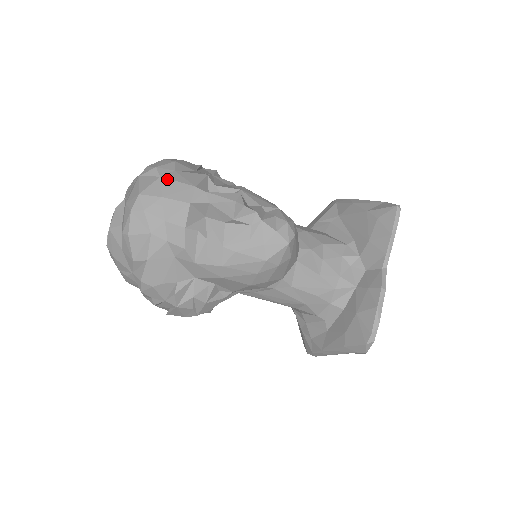
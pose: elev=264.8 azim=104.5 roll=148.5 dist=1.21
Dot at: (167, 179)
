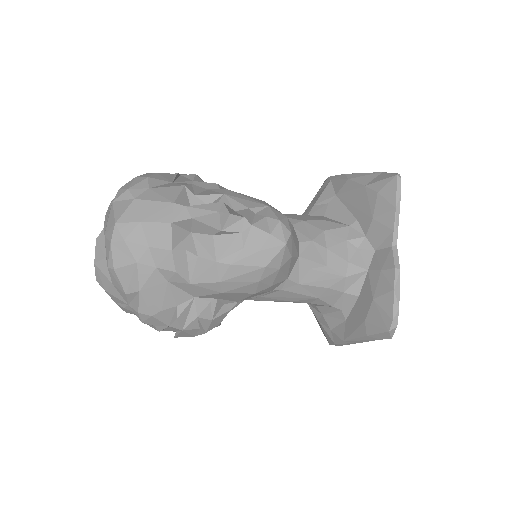
Dot at: (142, 200)
